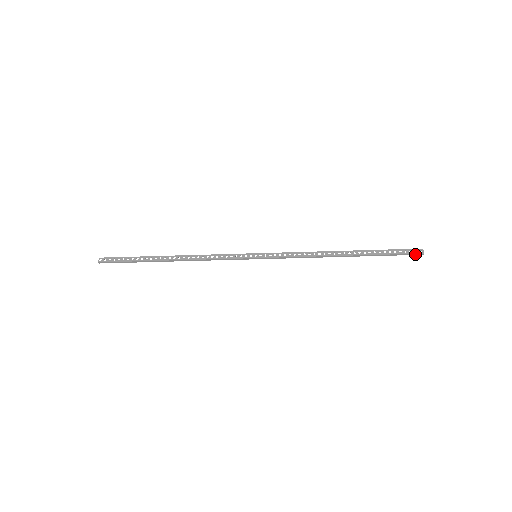
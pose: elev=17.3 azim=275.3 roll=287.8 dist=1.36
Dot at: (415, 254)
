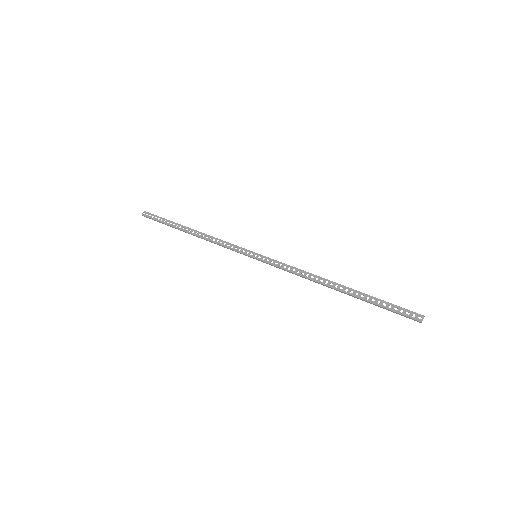
Dot at: (411, 318)
